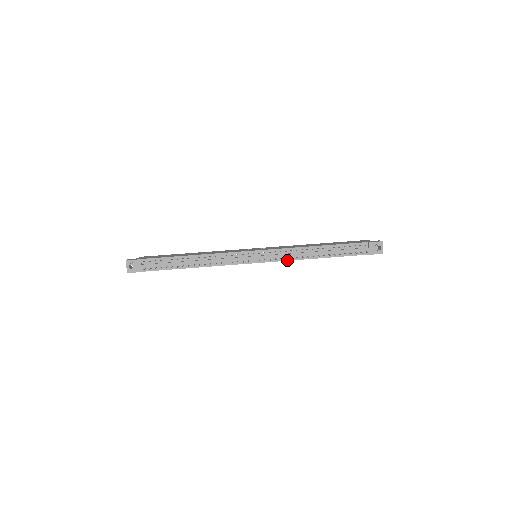
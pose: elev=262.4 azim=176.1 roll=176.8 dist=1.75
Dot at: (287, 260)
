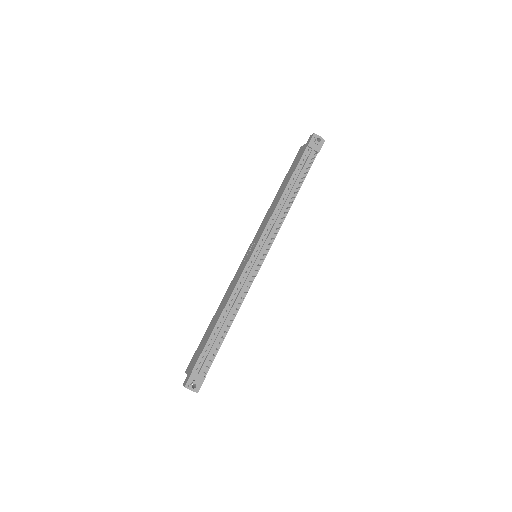
Dot at: (279, 229)
